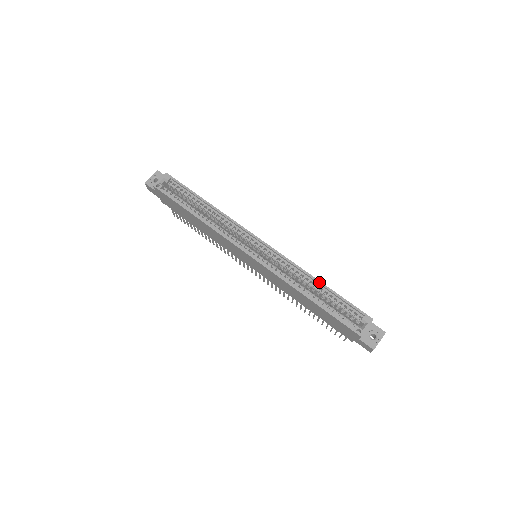
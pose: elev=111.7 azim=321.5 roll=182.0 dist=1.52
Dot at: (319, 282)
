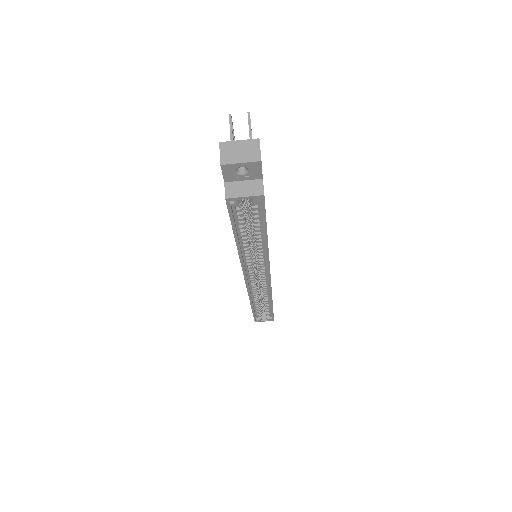
Dot at: (271, 305)
